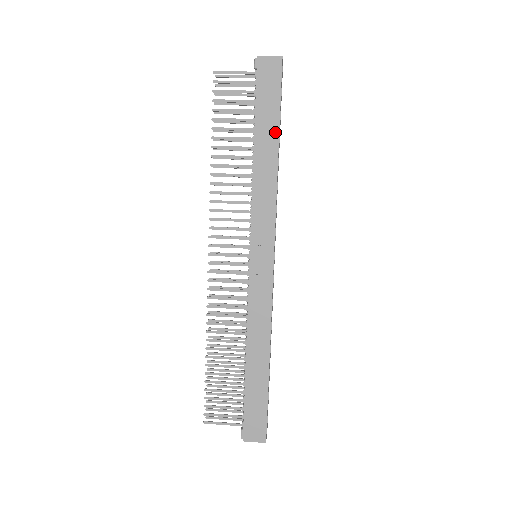
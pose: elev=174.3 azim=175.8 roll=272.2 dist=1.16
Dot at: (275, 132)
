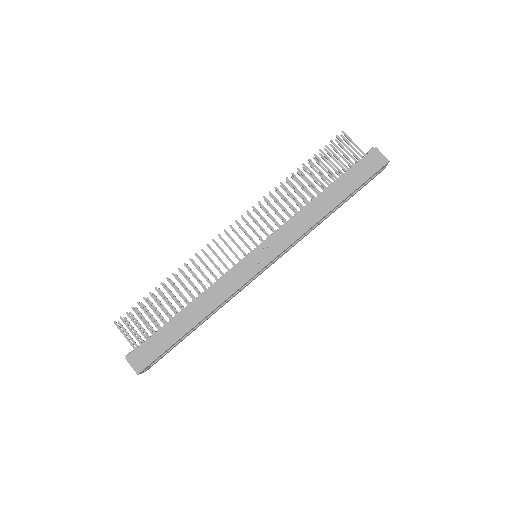
Dot at: (342, 197)
